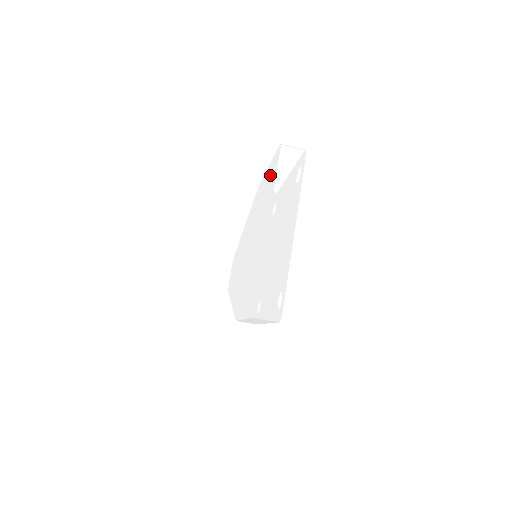
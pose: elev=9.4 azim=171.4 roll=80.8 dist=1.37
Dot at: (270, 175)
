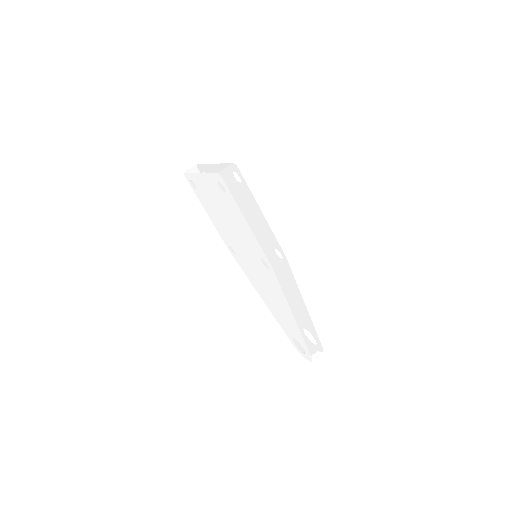
Dot at: (199, 196)
